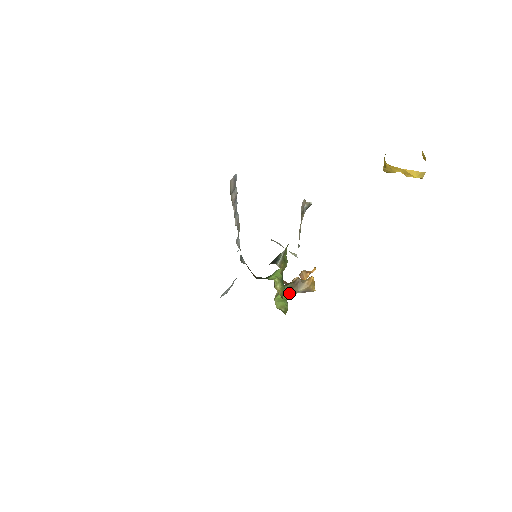
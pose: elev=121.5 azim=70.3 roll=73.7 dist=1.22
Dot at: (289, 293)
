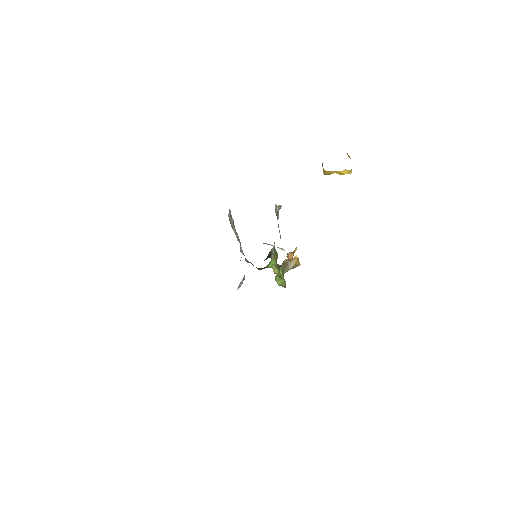
Dot at: (283, 272)
